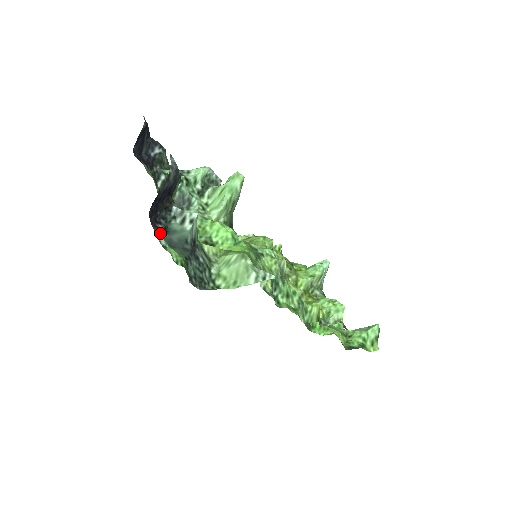
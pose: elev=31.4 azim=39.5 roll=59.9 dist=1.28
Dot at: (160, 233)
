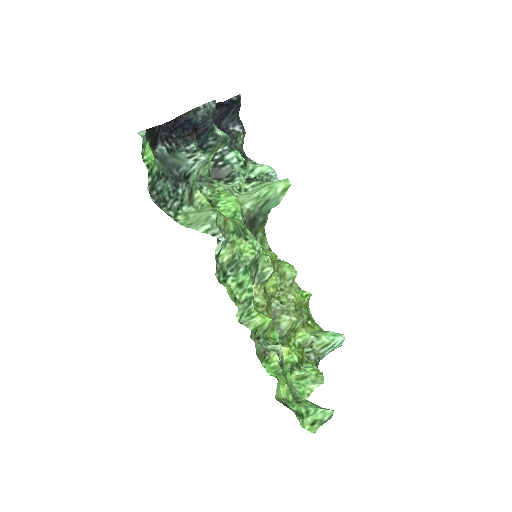
Dot at: (162, 147)
